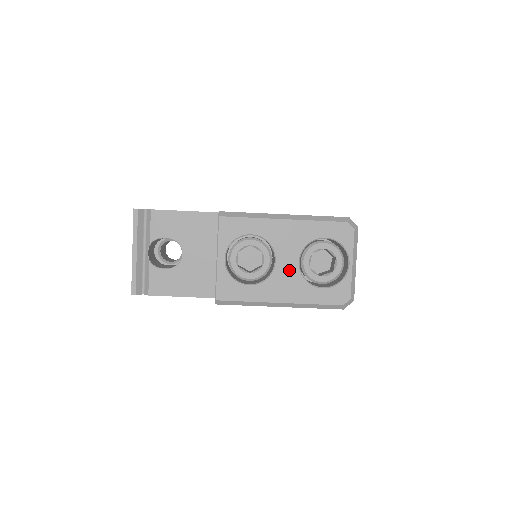
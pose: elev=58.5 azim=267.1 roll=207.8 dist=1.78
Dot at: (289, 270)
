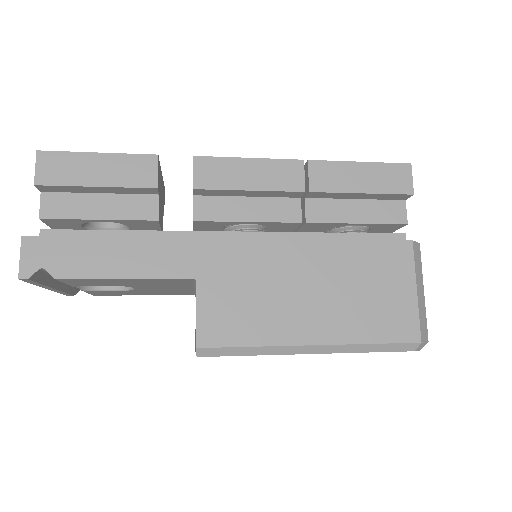
Dot at: occluded
